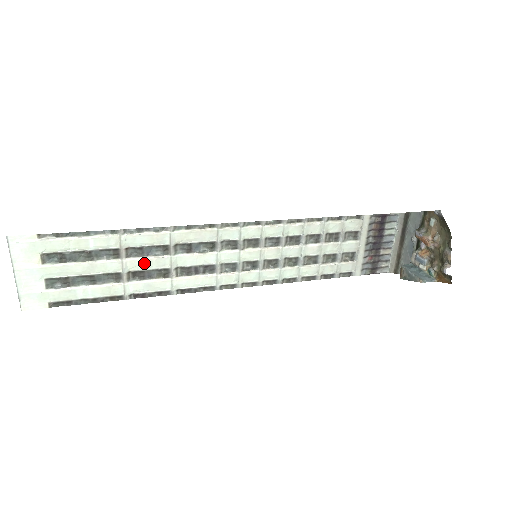
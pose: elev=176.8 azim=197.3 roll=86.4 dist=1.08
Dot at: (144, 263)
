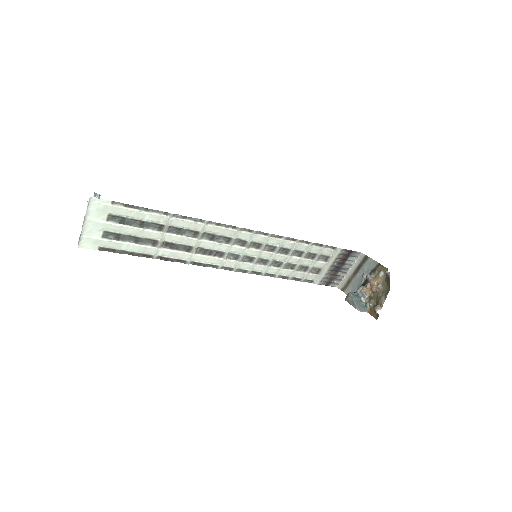
Dot at: (177, 239)
